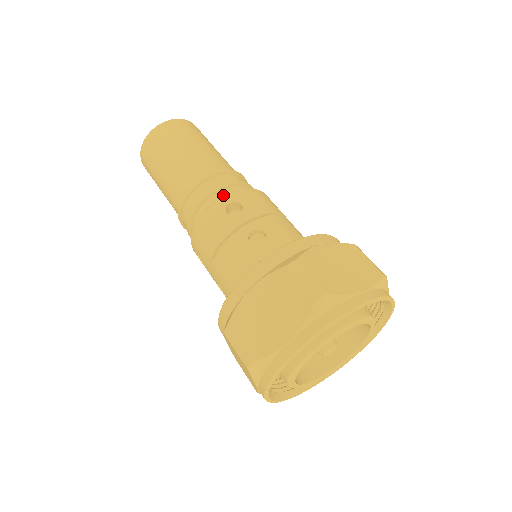
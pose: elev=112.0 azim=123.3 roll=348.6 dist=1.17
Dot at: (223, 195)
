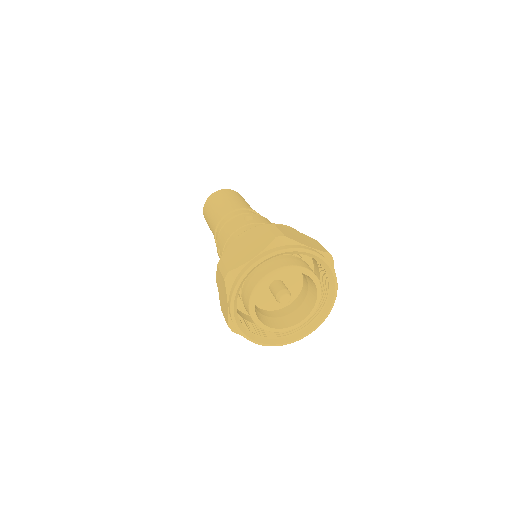
Dot at: occluded
